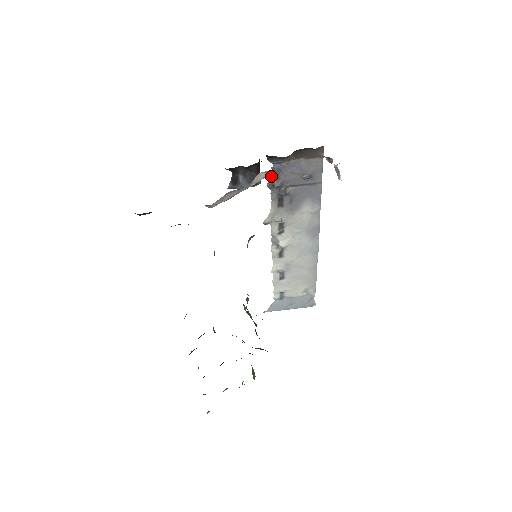
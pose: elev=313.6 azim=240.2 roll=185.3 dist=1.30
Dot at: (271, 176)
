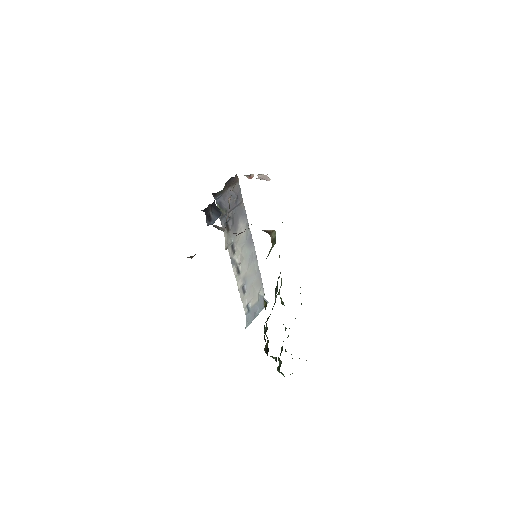
Dot at: occluded
